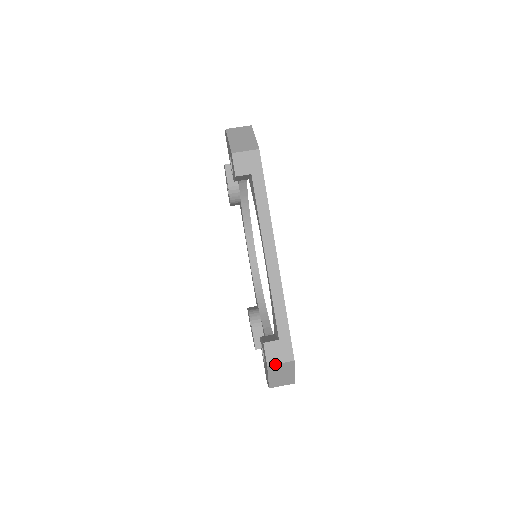
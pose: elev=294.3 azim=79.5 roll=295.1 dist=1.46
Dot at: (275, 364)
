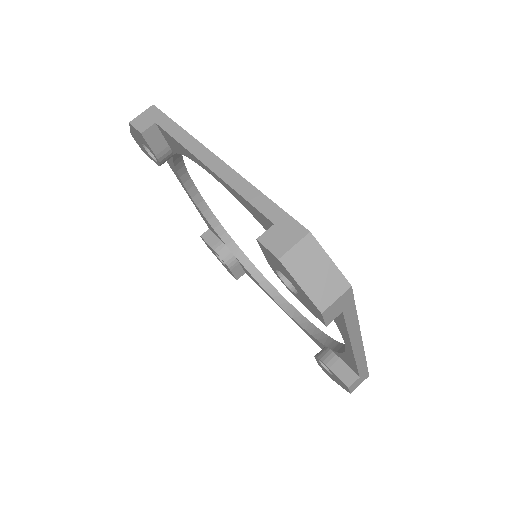
Dot at: (288, 251)
